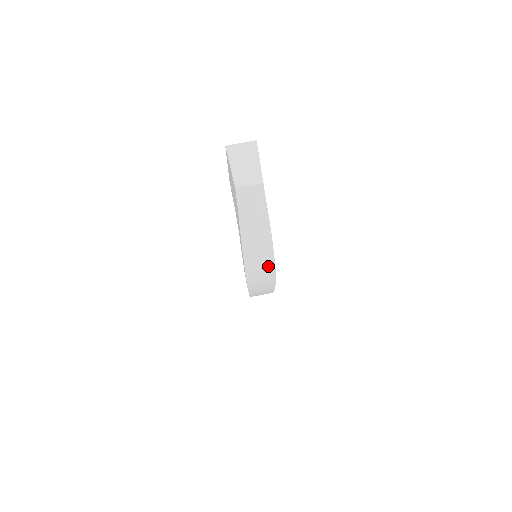
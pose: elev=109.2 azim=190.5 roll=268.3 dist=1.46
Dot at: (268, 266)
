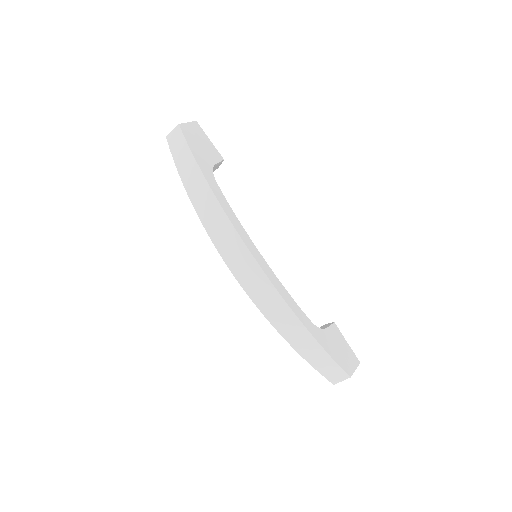
Dot at: (221, 218)
